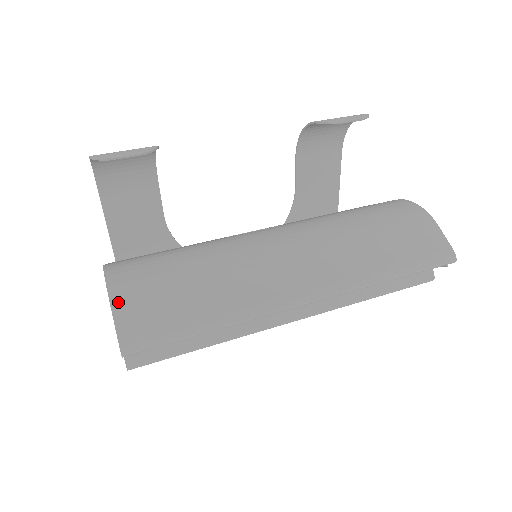
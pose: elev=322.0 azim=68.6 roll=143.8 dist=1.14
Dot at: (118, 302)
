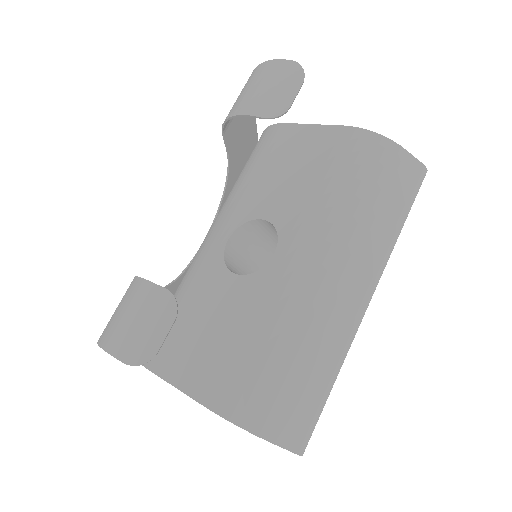
Dot at: (271, 435)
